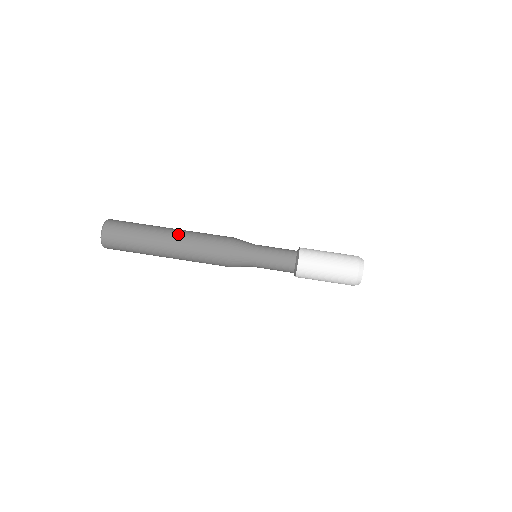
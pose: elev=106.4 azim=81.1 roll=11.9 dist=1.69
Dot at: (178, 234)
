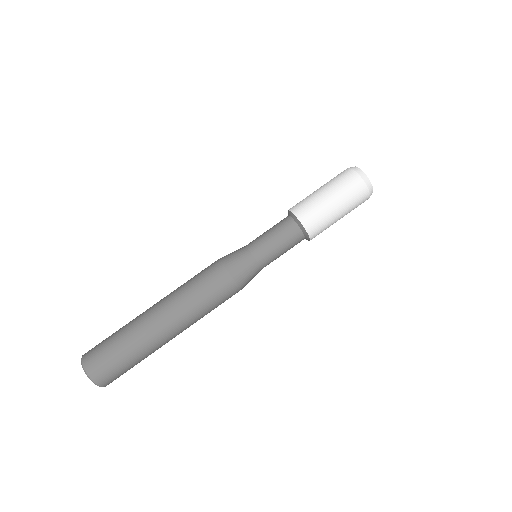
Dot at: (163, 304)
